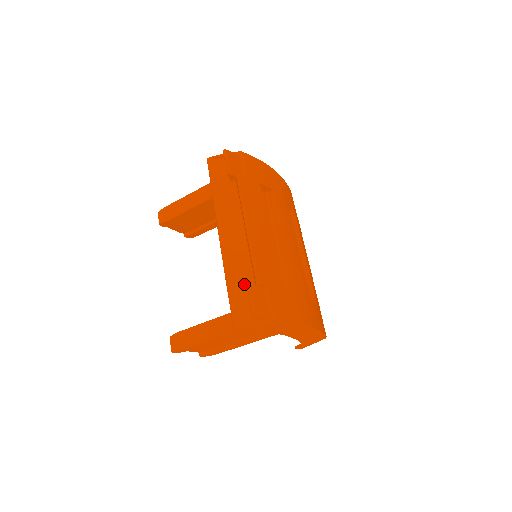
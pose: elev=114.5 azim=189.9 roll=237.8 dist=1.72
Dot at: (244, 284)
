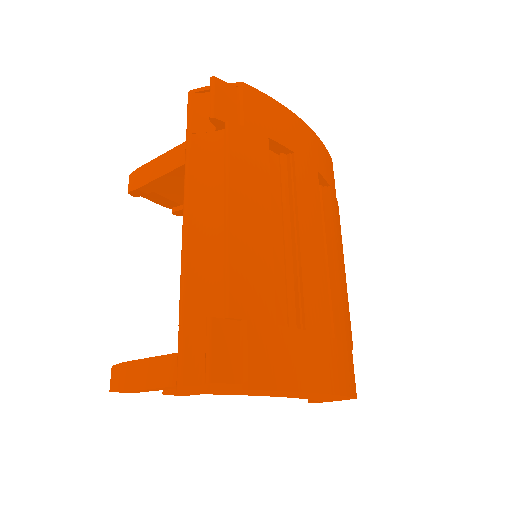
Dot at: (207, 311)
